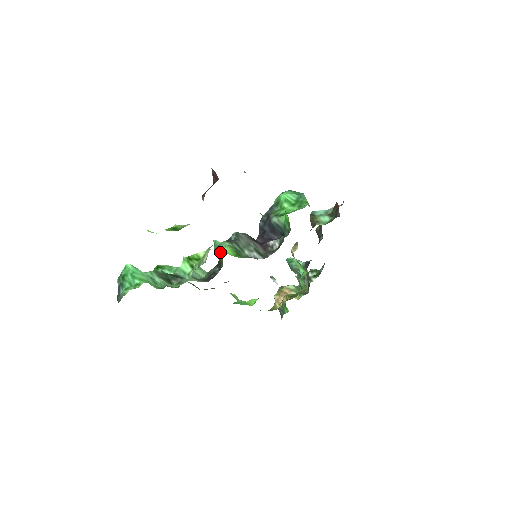
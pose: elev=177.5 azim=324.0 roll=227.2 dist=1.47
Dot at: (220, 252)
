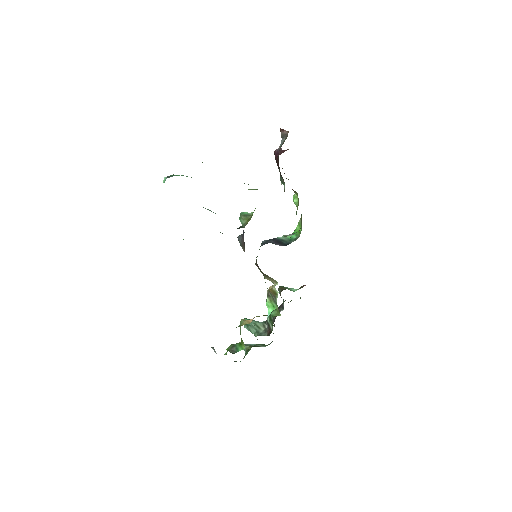
Dot at: (248, 216)
